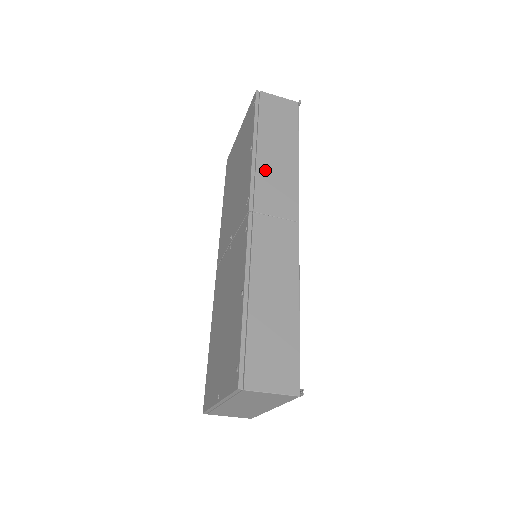
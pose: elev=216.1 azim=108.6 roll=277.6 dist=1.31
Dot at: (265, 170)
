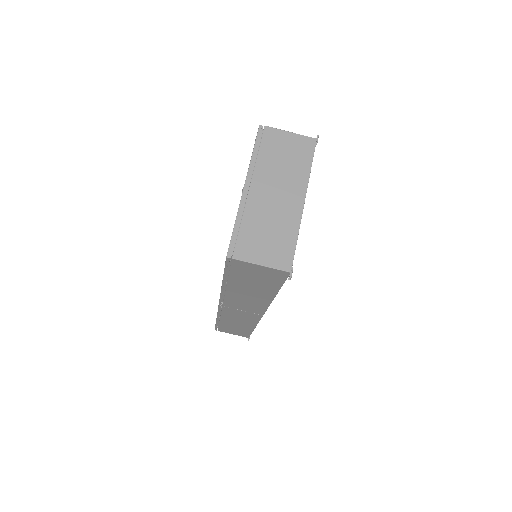
Dot at: occluded
